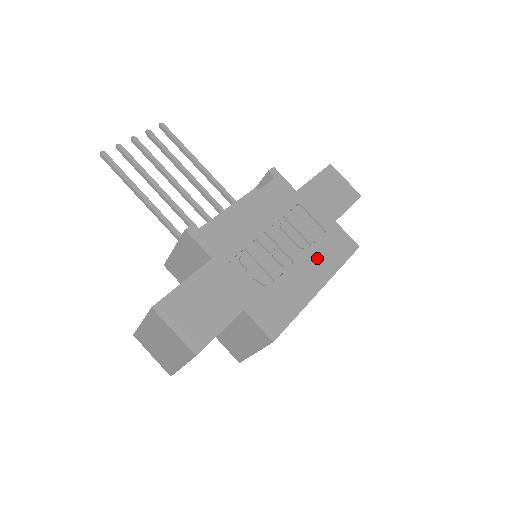
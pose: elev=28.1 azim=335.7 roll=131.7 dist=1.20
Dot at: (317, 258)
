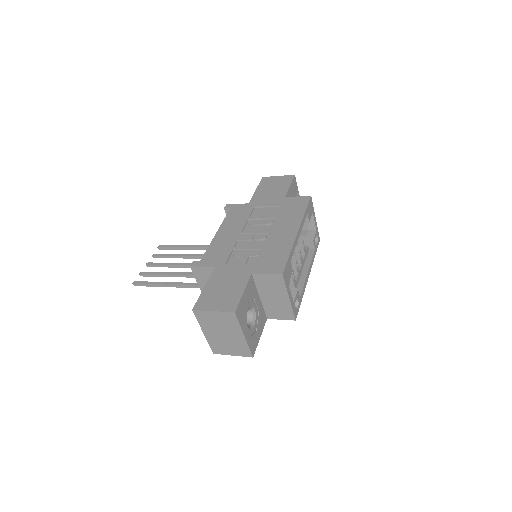
Dot at: (285, 220)
